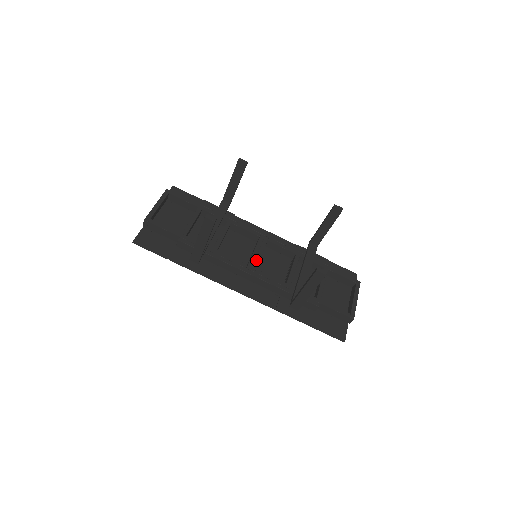
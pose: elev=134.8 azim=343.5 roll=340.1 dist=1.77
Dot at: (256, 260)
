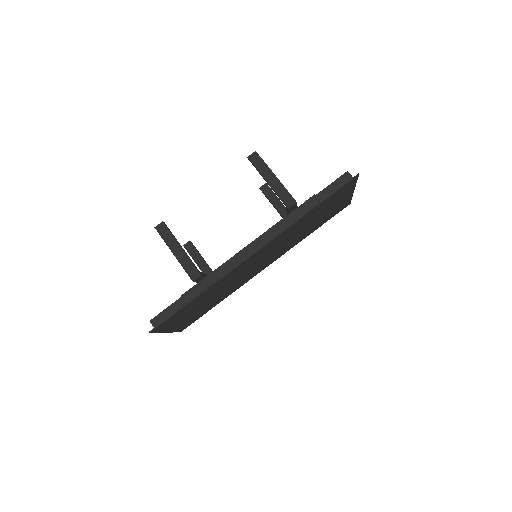
Dot at: occluded
